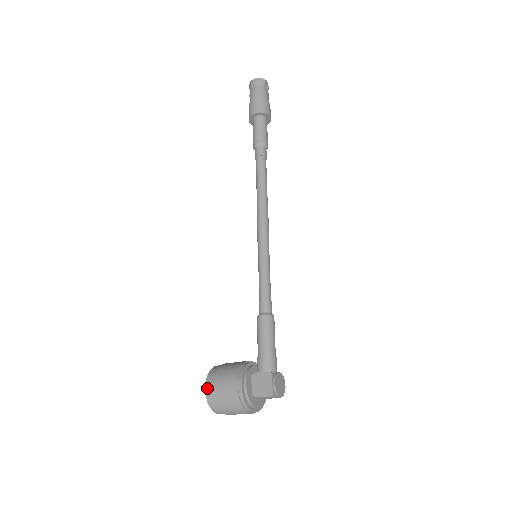
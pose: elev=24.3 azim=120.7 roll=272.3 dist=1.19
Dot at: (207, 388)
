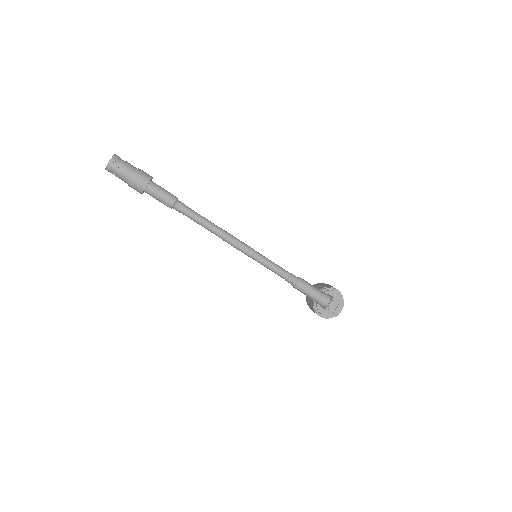
Dot at: occluded
